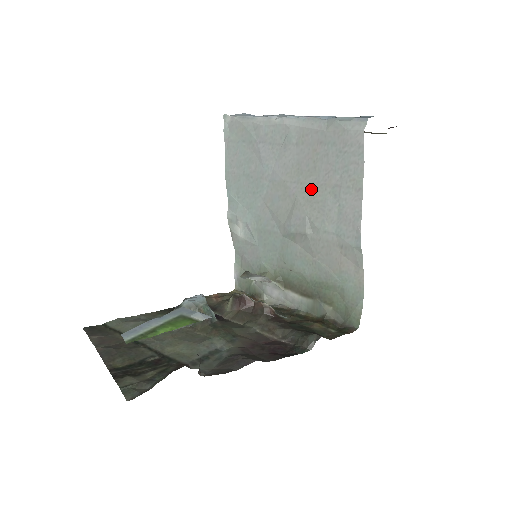
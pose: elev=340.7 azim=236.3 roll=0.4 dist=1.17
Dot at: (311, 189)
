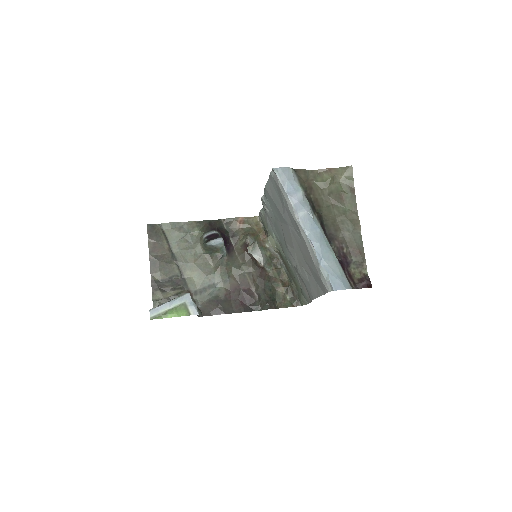
Dot at: (301, 260)
